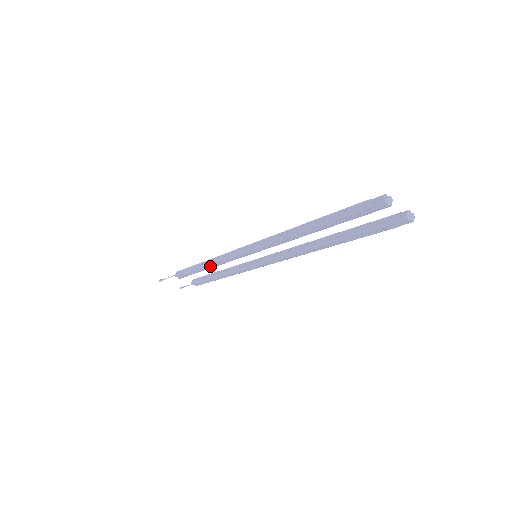
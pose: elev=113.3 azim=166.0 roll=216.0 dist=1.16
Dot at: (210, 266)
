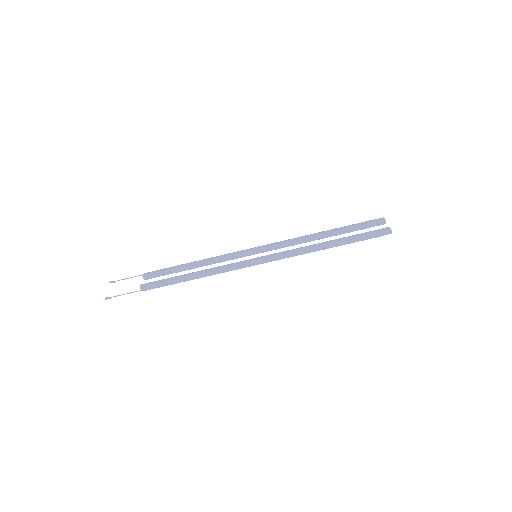
Dot at: (205, 276)
